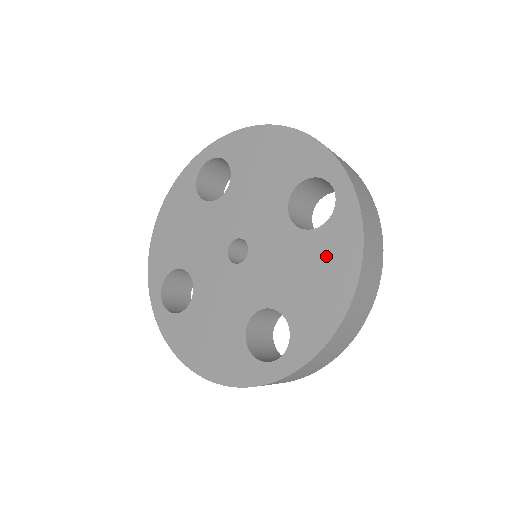
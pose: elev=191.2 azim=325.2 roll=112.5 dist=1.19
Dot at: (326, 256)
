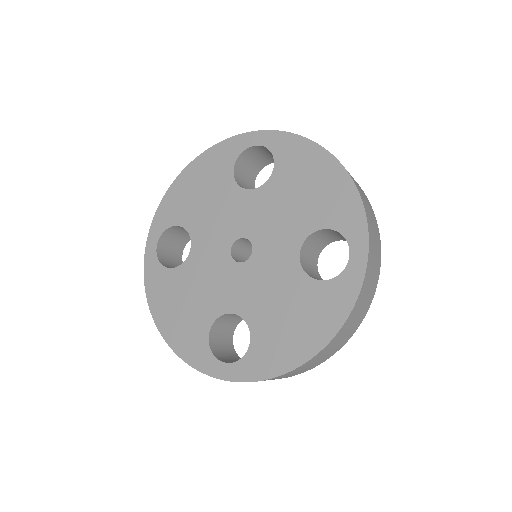
Dot at: (311, 309)
